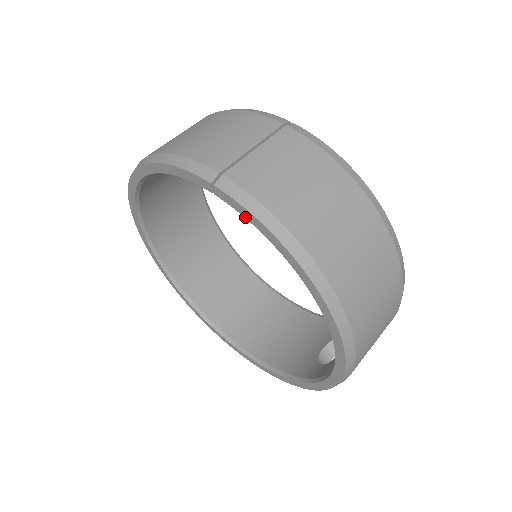
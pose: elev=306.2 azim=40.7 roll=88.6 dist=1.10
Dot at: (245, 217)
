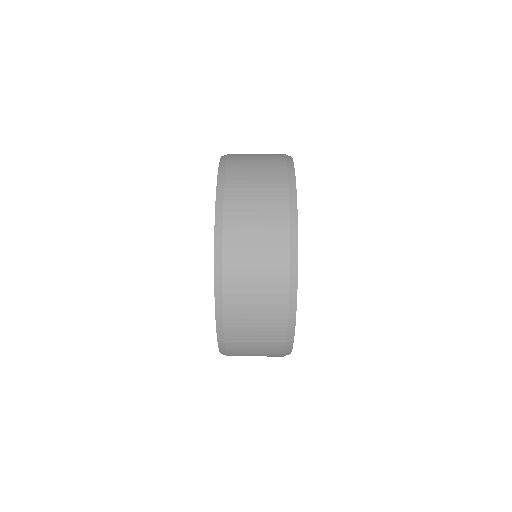
Dot at: occluded
